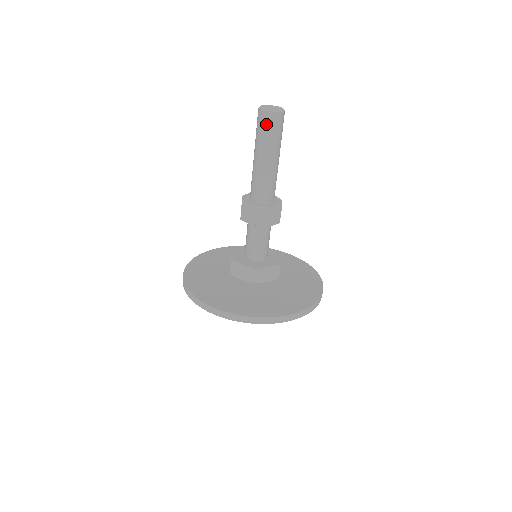
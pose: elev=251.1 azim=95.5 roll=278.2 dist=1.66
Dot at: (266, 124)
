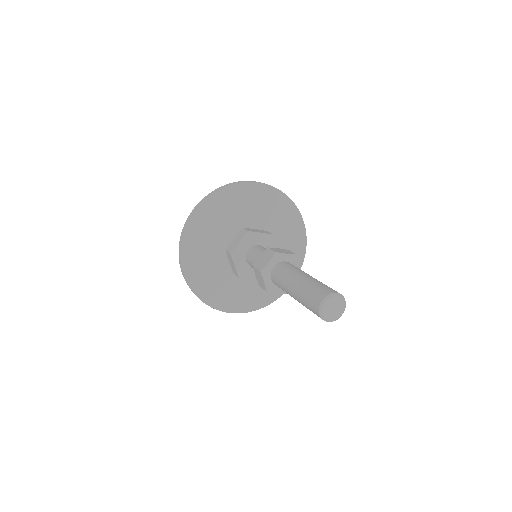
Dot at: (313, 311)
